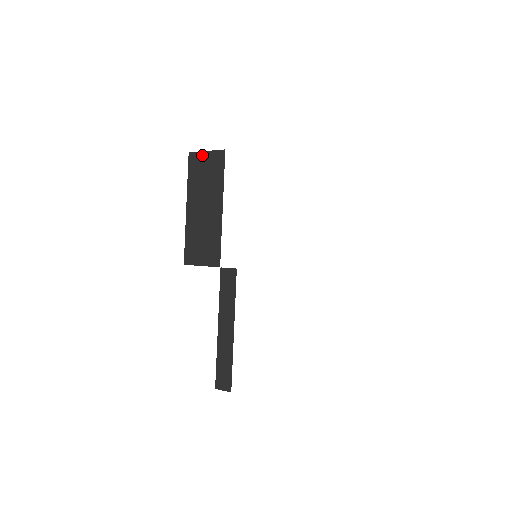
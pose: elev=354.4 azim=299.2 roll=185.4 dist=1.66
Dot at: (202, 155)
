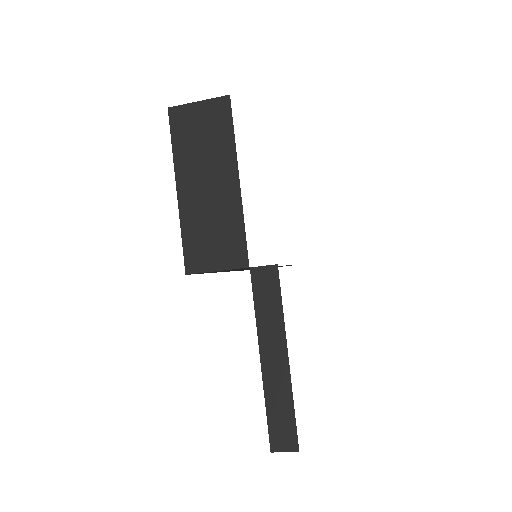
Dot at: (191, 108)
